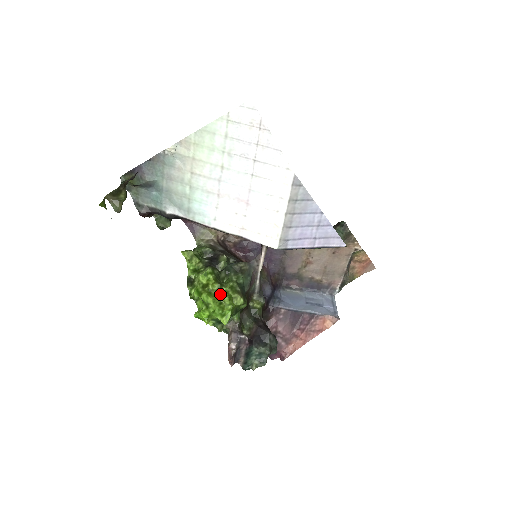
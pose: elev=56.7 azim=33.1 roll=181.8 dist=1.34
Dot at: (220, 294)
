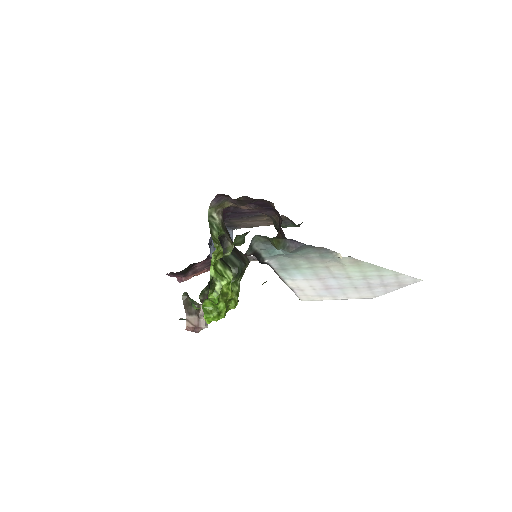
Dot at: (231, 303)
